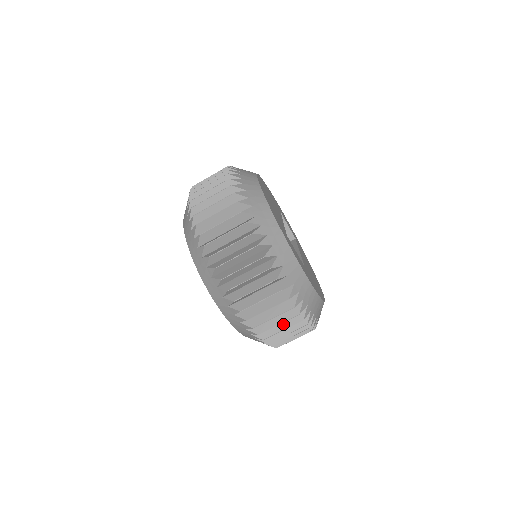
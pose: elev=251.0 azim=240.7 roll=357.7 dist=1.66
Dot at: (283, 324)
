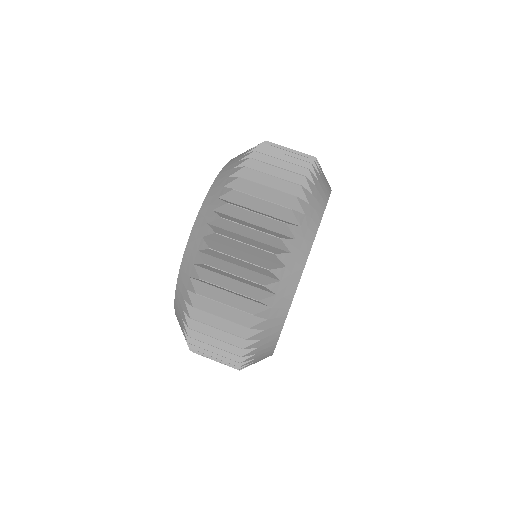
Dot at: (261, 213)
